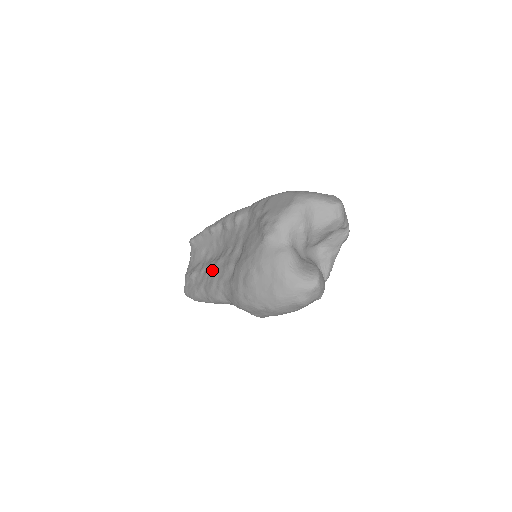
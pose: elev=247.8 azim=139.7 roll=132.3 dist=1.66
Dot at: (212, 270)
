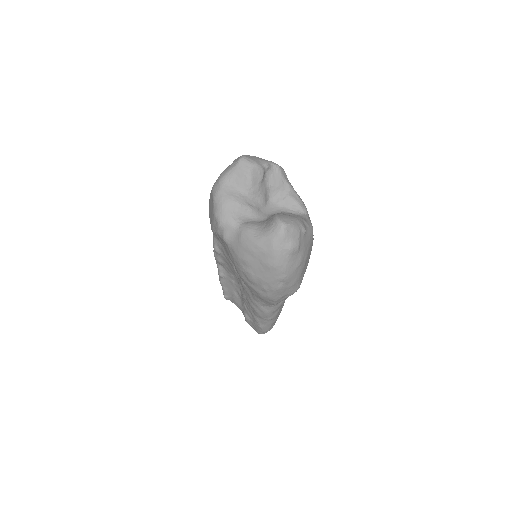
Dot at: (244, 299)
